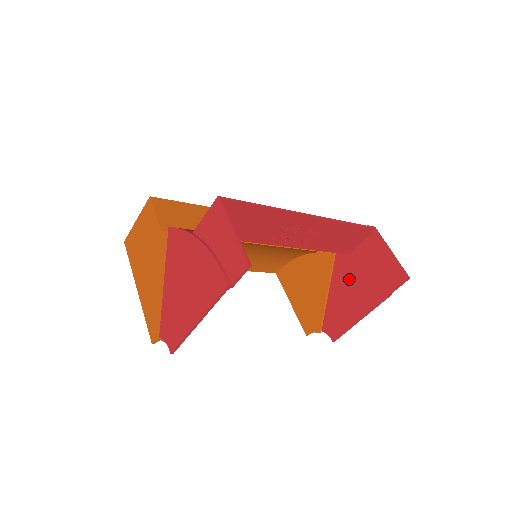
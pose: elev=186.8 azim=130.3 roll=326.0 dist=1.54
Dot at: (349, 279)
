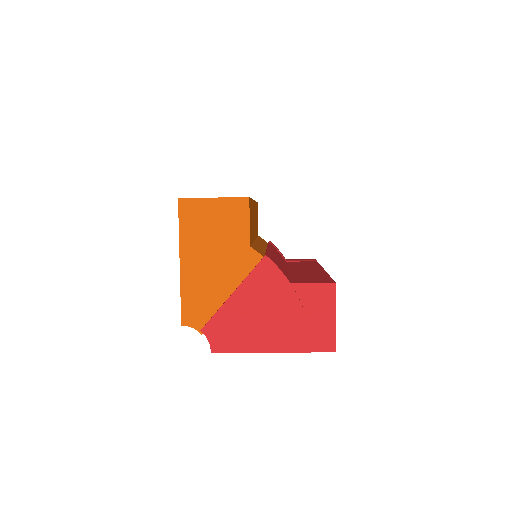
Dot at: occluded
